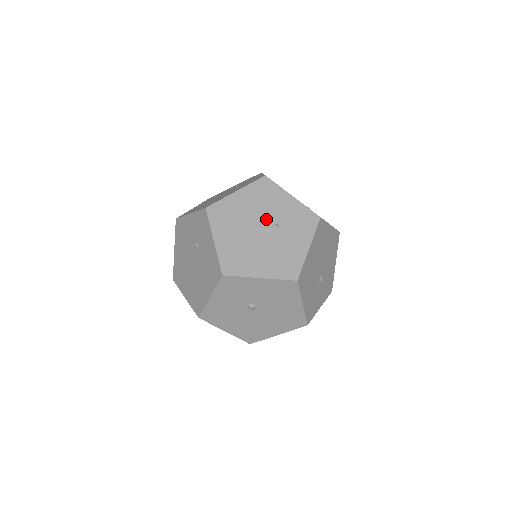
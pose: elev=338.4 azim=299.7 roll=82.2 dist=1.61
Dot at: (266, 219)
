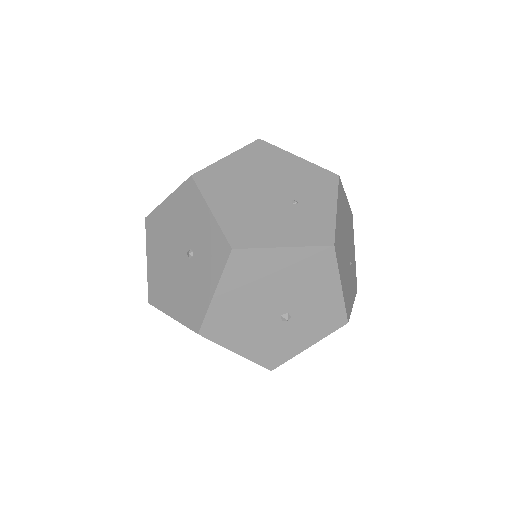
Dot at: (184, 241)
